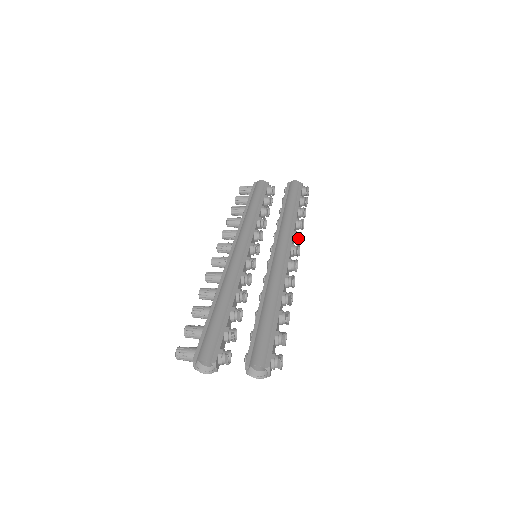
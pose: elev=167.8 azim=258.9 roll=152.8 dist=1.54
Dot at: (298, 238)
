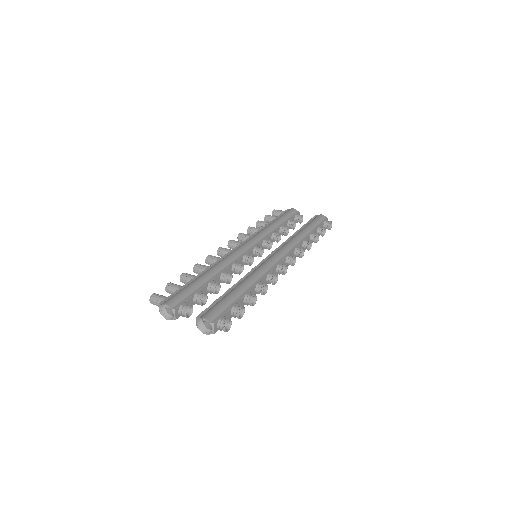
Dot at: (299, 253)
